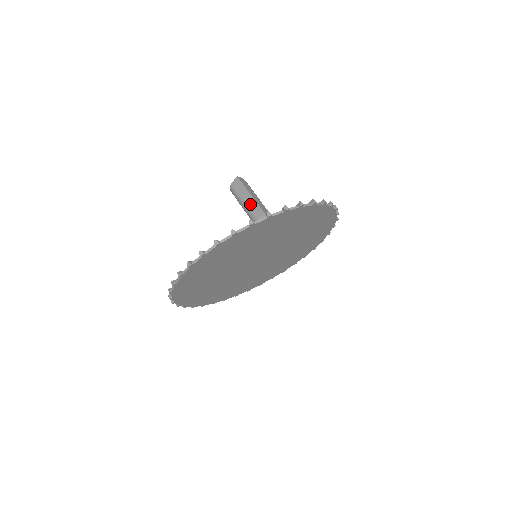
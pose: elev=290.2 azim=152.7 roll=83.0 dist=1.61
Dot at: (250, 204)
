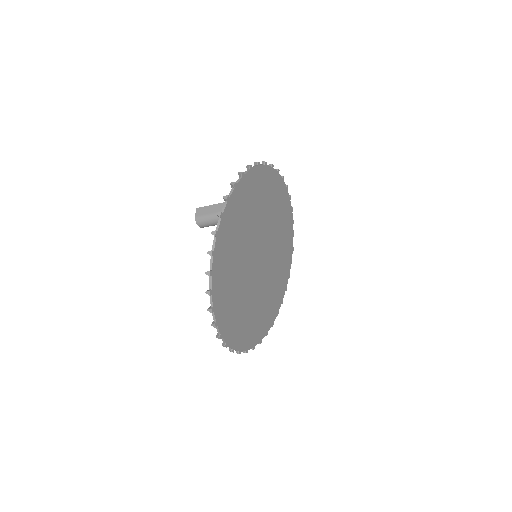
Dot at: occluded
